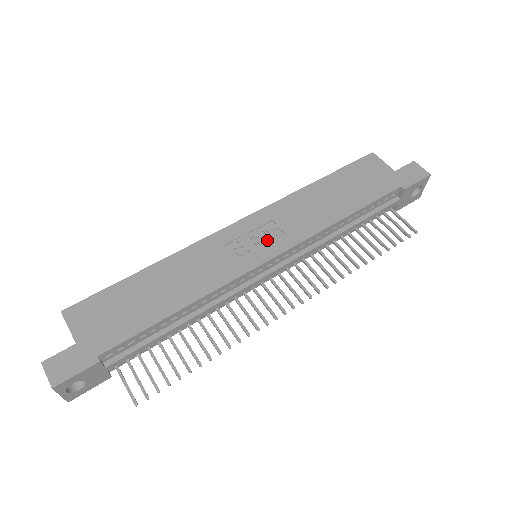
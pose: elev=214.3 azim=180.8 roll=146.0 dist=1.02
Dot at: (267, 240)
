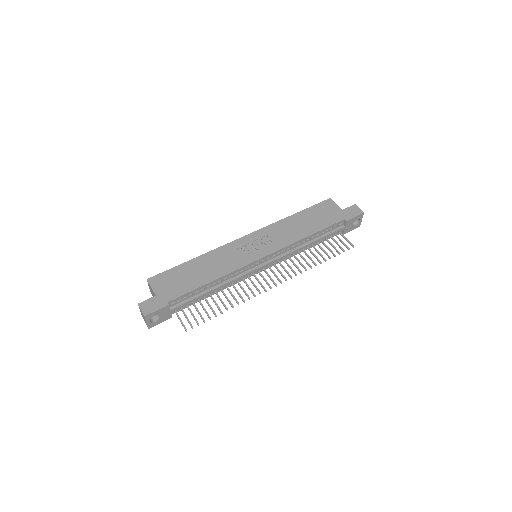
Dot at: (263, 246)
